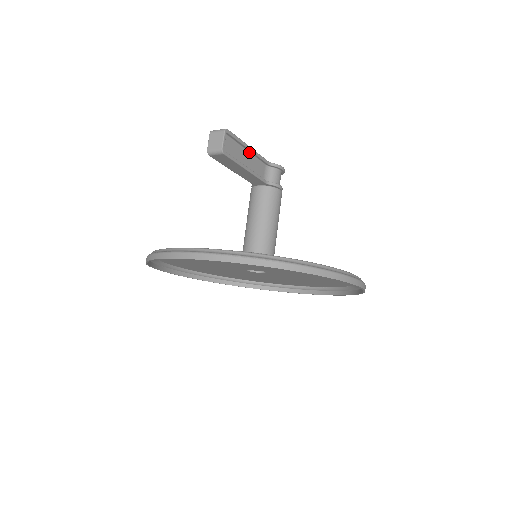
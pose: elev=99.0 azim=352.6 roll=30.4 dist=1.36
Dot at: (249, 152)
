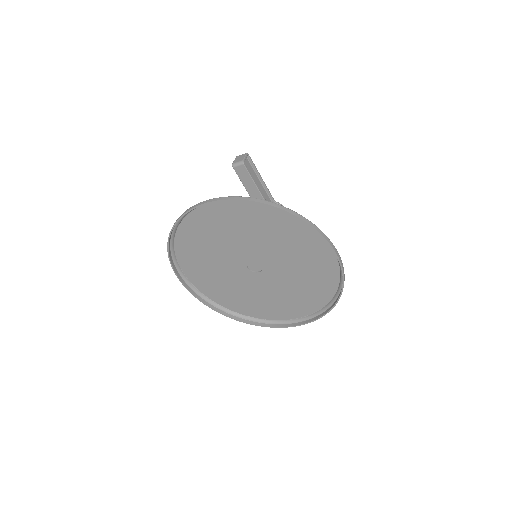
Dot at: (261, 183)
